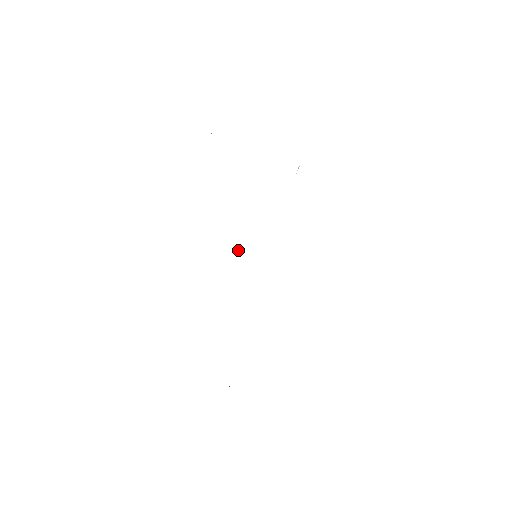
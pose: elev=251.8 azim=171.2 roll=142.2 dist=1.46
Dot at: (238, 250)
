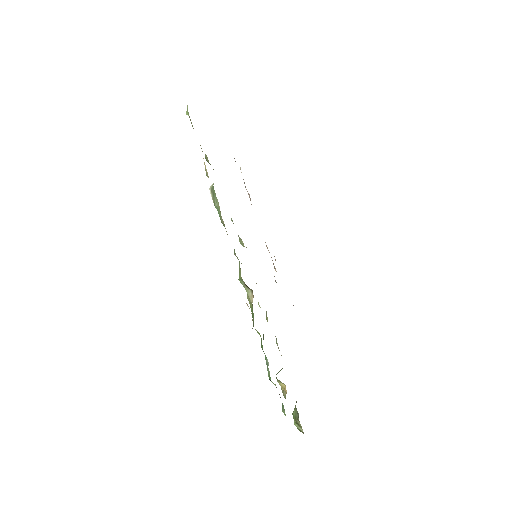
Dot at: (246, 247)
